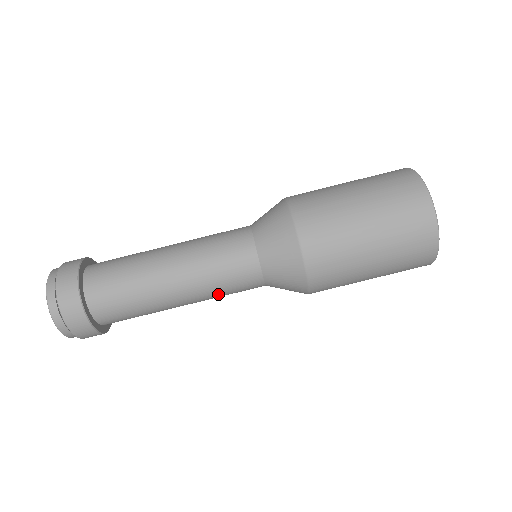
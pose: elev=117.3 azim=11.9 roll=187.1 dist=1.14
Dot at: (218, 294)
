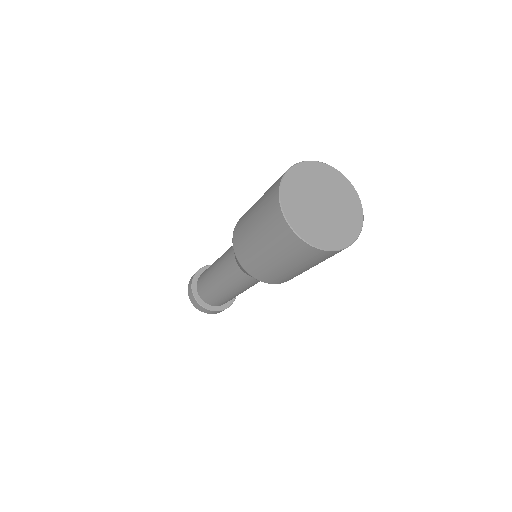
Dot at: (245, 287)
